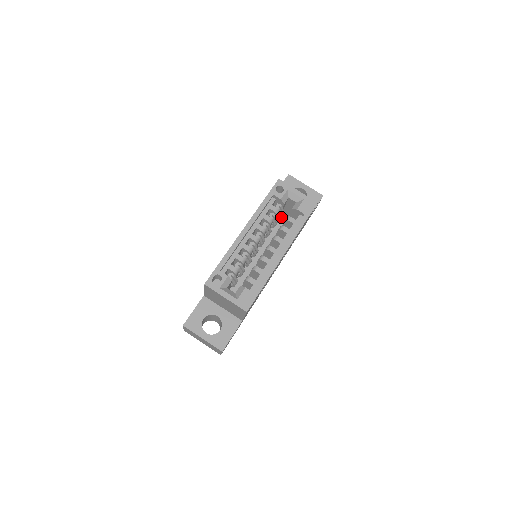
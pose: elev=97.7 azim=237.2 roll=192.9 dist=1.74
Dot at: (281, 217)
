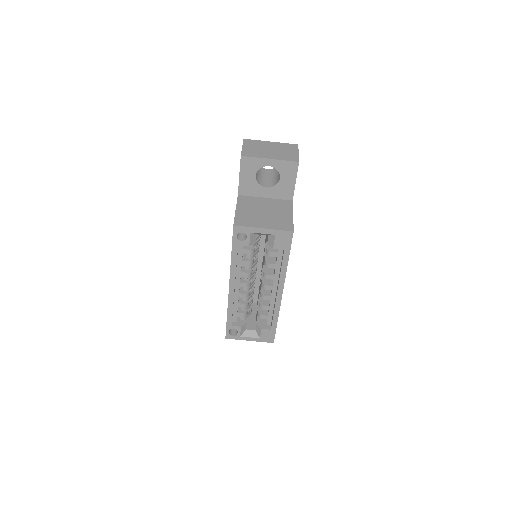
Dot at: occluded
